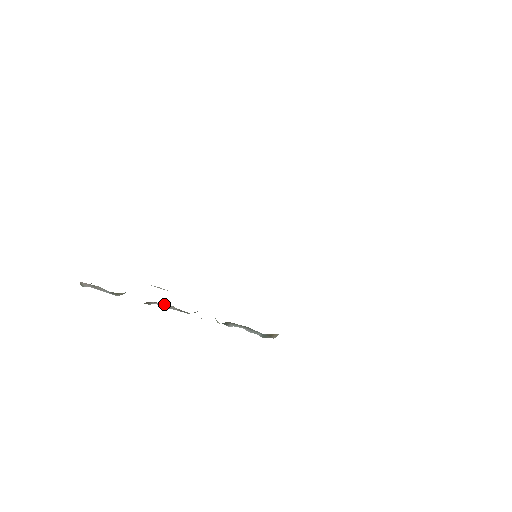
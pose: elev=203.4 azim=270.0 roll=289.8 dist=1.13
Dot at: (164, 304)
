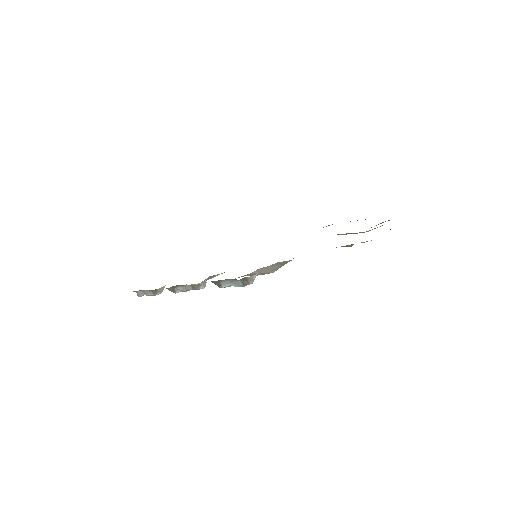
Dot at: (182, 286)
